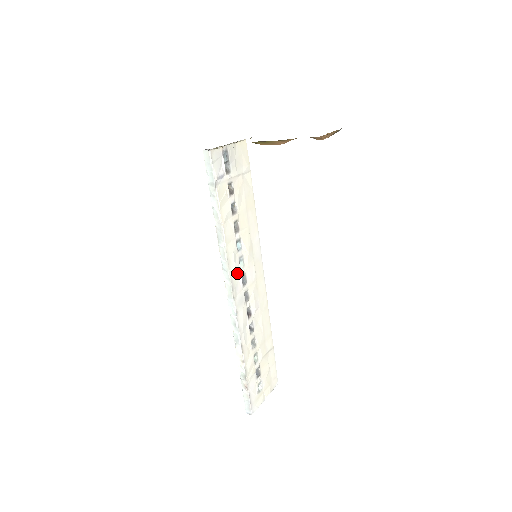
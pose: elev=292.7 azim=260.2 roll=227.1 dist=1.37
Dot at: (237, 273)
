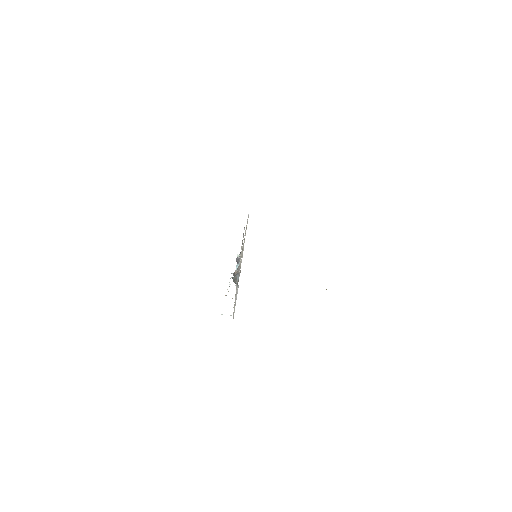
Dot at: occluded
